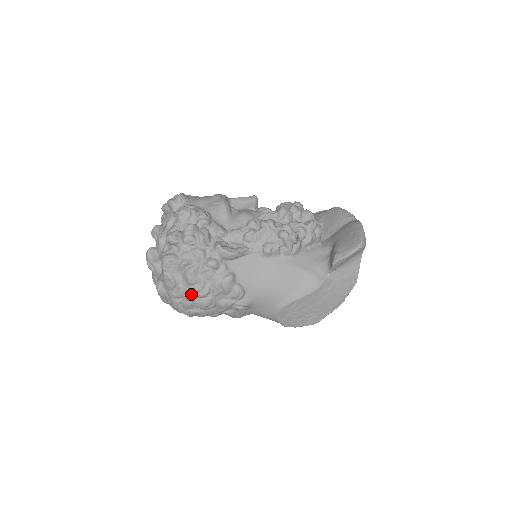
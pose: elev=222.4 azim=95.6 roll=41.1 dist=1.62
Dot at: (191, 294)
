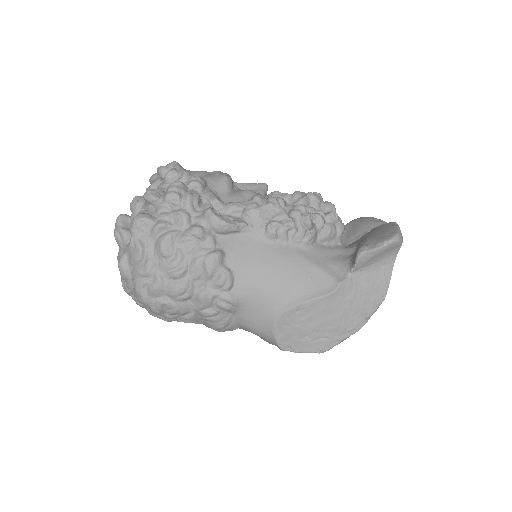
Dot at: (161, 272)
